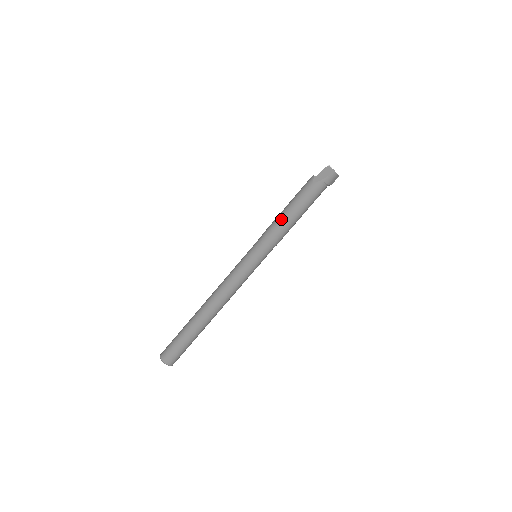
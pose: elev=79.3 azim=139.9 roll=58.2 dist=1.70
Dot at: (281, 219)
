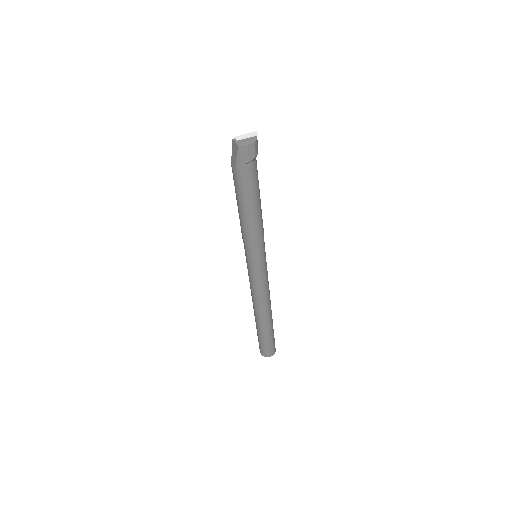
Dot at: occluded
